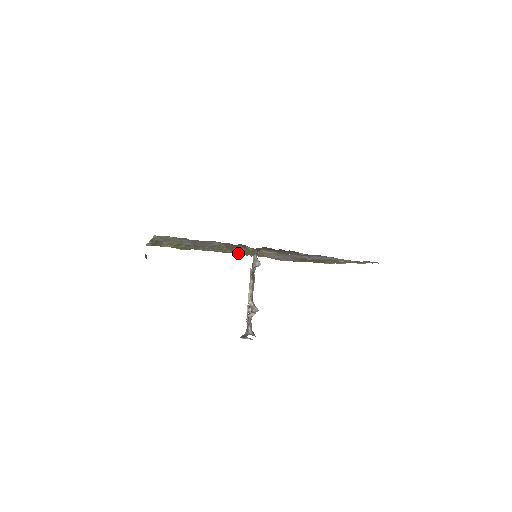
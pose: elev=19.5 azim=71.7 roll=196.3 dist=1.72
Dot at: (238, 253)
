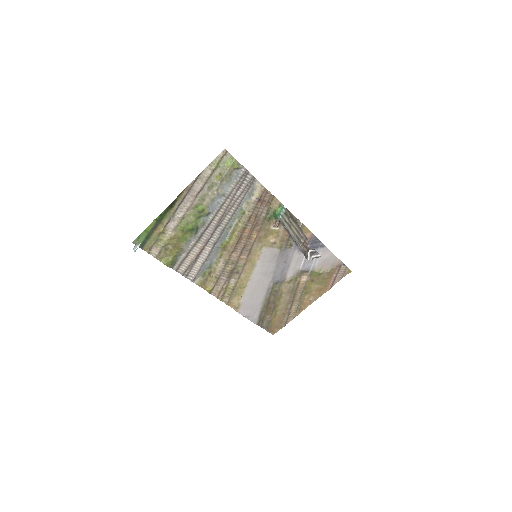
Dot at: (217, 281)
